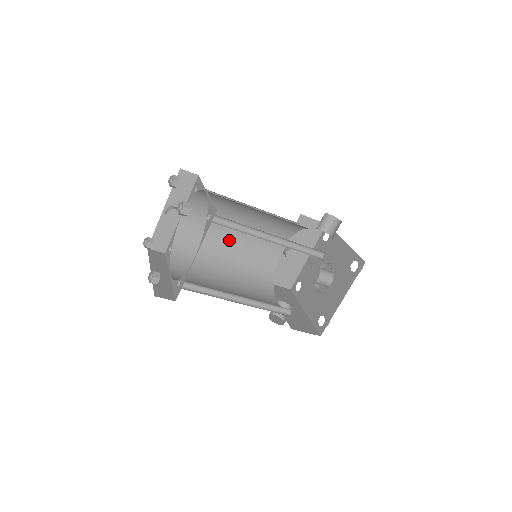
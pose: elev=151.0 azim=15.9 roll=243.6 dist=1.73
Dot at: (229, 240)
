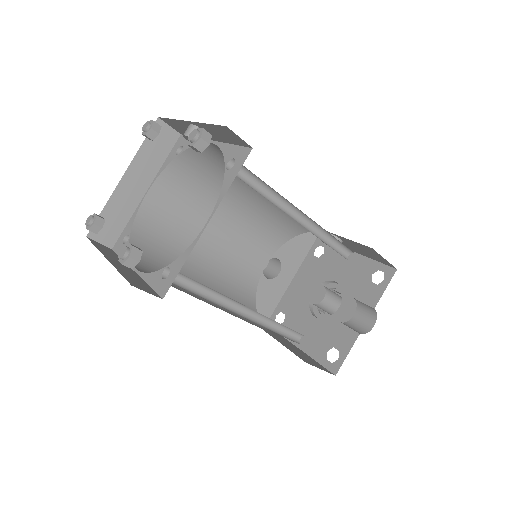
Dot at: occluded
